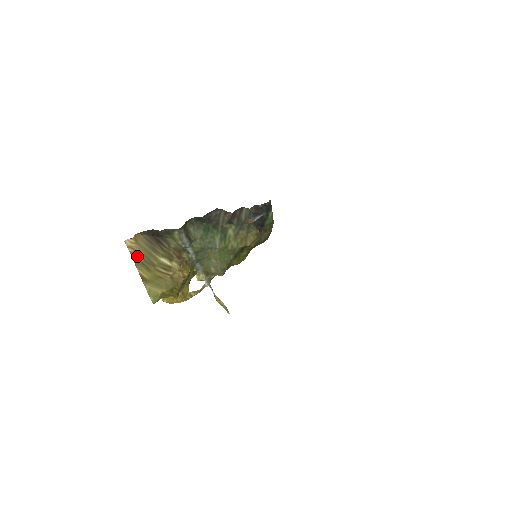
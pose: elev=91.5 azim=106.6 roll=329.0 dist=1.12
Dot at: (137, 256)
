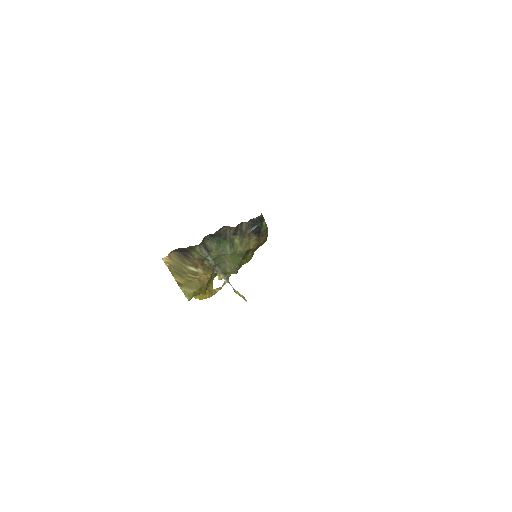
Dot at: (172, 268)
